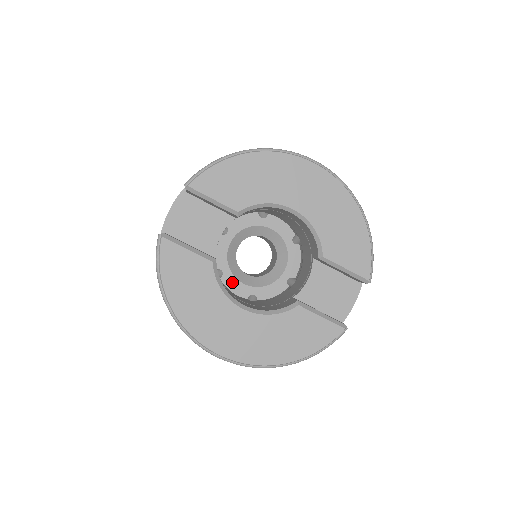
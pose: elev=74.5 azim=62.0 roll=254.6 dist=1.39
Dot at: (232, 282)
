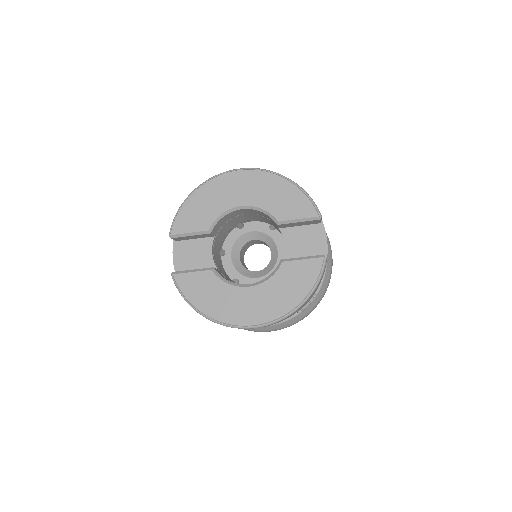
Dot at: (248, 282)
